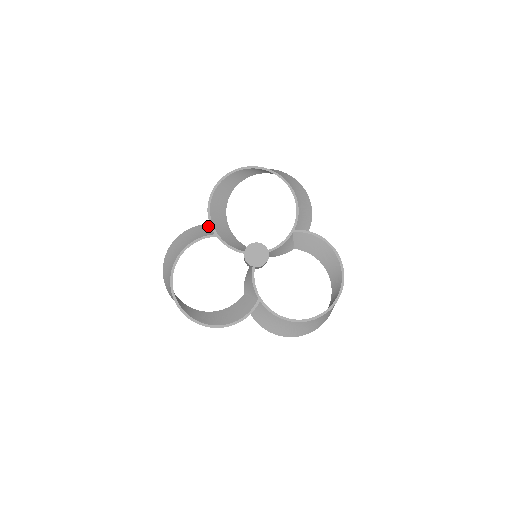
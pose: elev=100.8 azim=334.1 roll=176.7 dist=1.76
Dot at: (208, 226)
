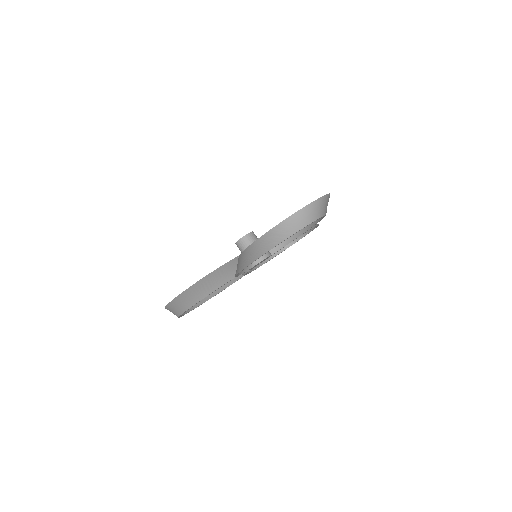
Dot at: (226, 267)
